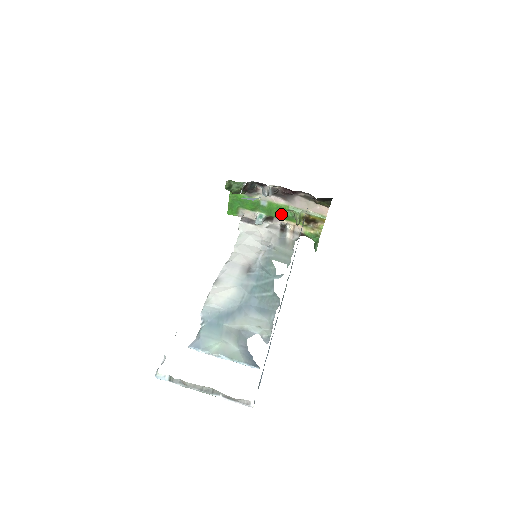
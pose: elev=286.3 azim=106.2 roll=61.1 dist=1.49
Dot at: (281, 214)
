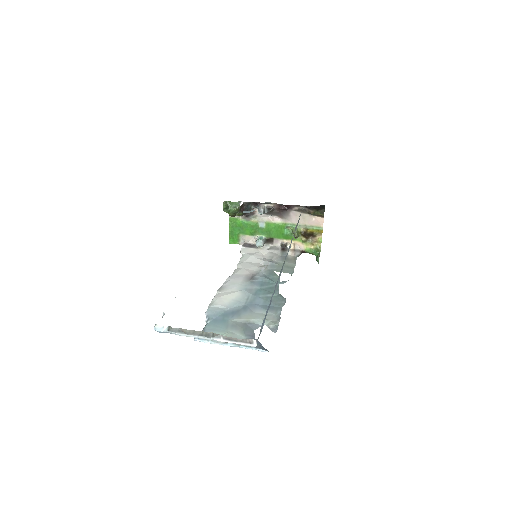
Dot at: (280, 233)
